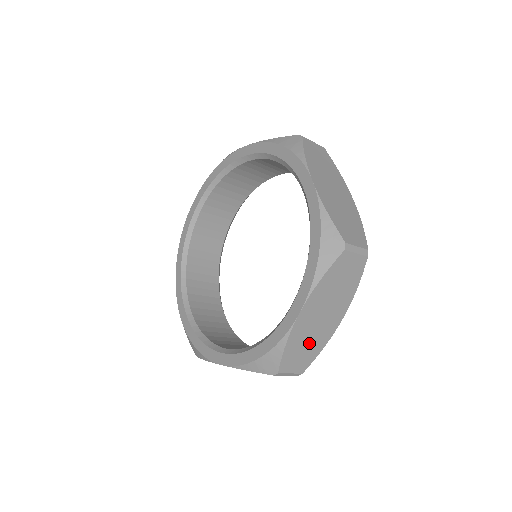
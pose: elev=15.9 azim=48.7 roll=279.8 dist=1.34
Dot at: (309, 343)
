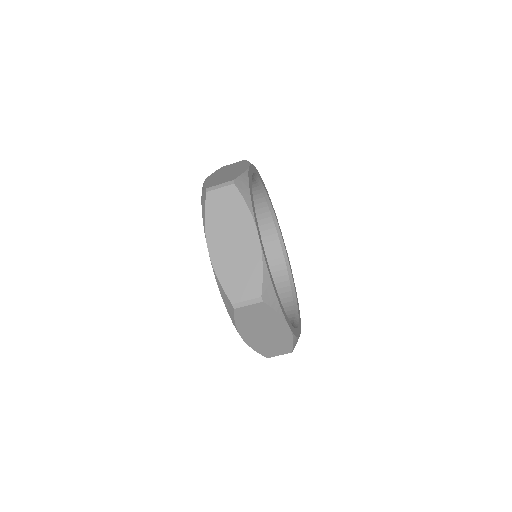
Dot at: (226, 177)
